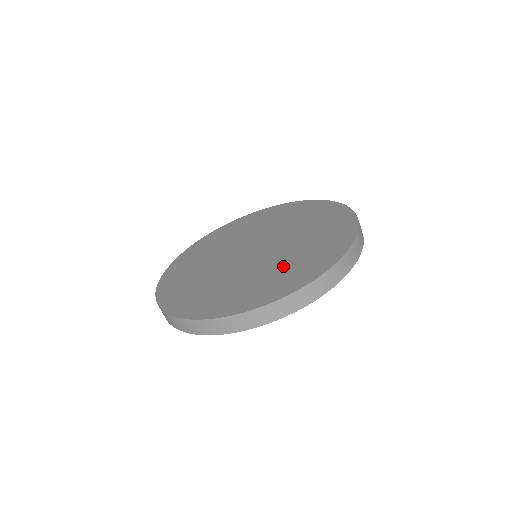
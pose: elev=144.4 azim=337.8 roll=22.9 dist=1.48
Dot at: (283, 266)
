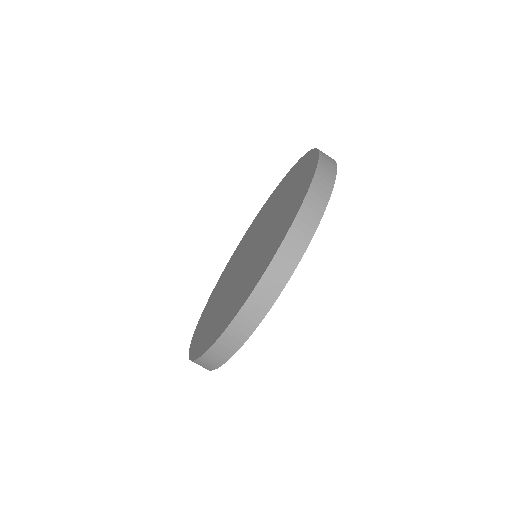
Dot at: (287, 197)
